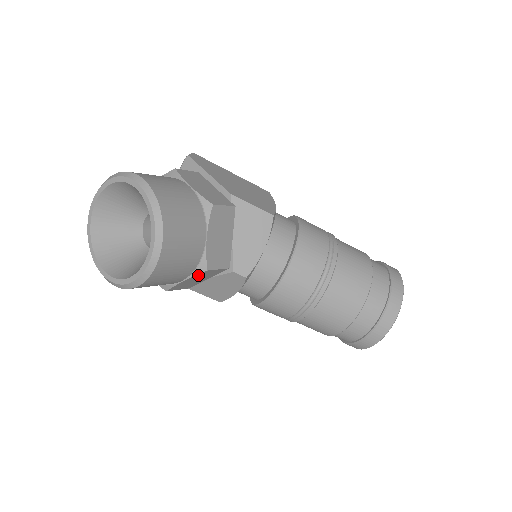
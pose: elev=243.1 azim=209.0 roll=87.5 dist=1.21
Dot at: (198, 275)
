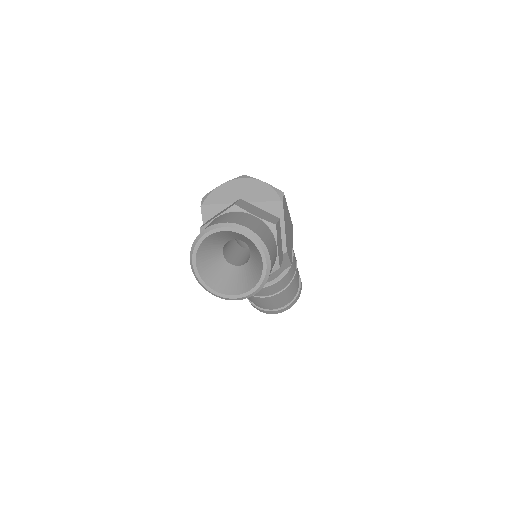
Dot at: occluded
